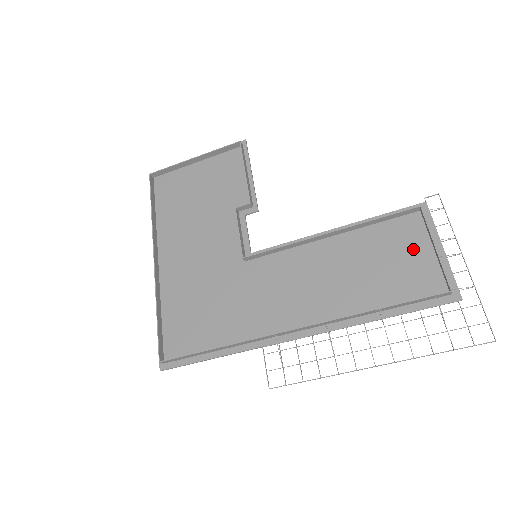
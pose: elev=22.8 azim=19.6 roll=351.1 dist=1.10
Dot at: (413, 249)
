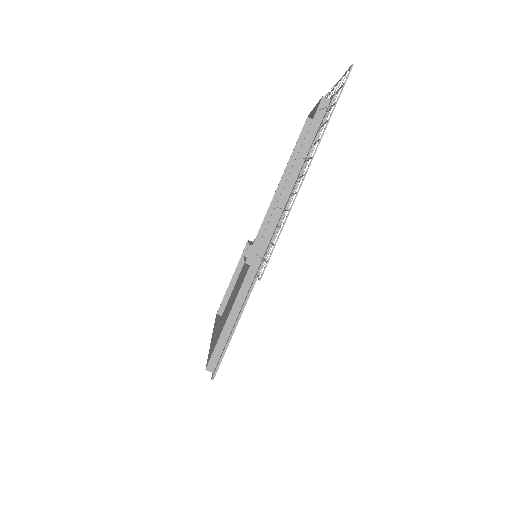
Dot at: occluded
